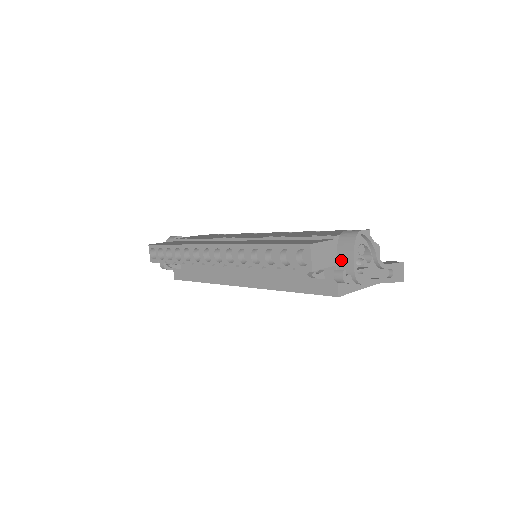
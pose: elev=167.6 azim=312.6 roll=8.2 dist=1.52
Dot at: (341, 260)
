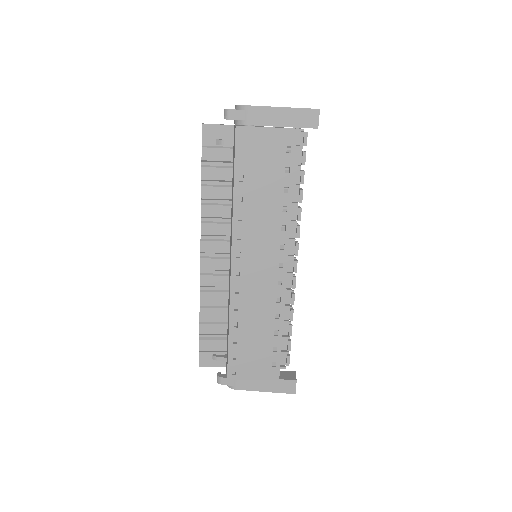
Dot at: occluded
